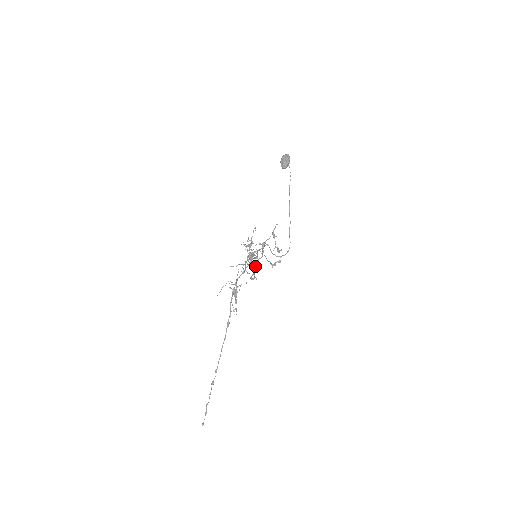
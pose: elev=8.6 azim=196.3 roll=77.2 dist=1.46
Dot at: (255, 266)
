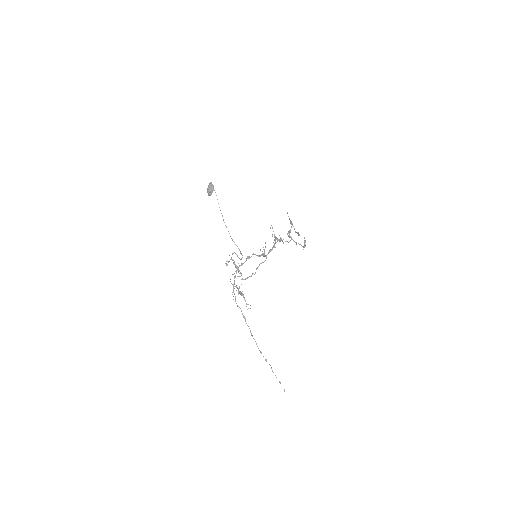
Dot at: (260, 263)
